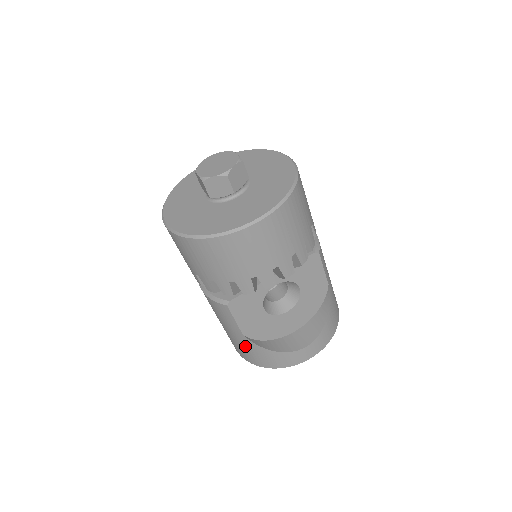
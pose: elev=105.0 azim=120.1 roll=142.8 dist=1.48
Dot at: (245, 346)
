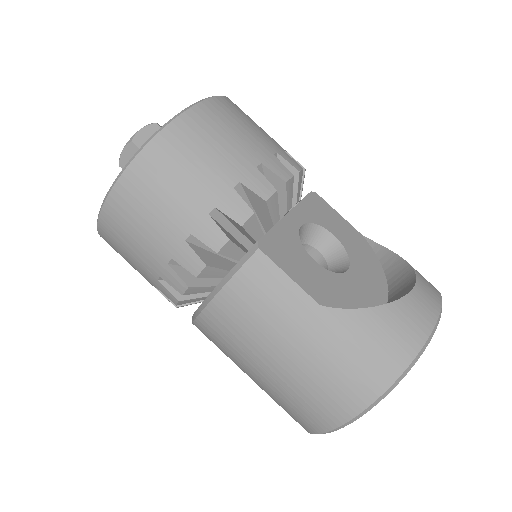
Dot at: (342, 341)
